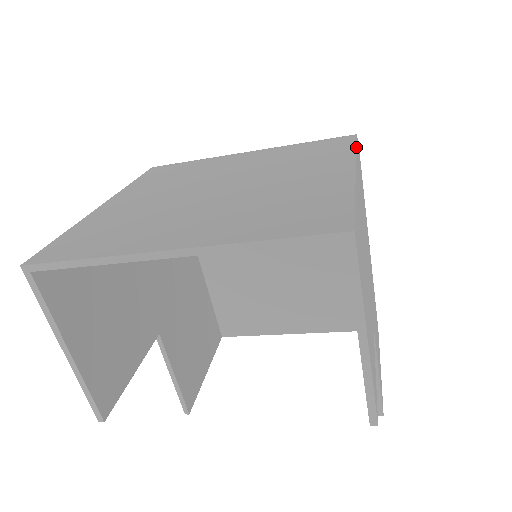
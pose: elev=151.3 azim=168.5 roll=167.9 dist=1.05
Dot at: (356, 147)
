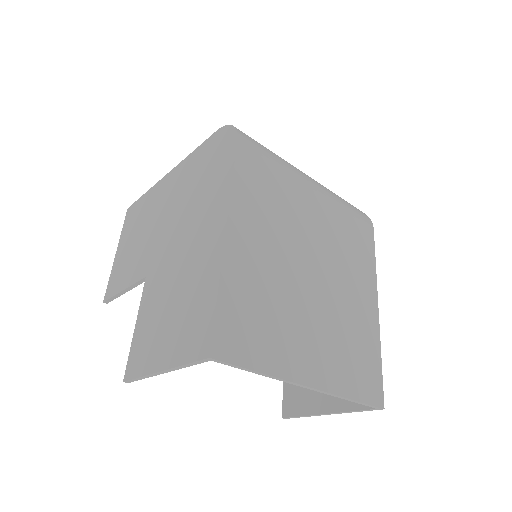
Dot at: (374, 256)
